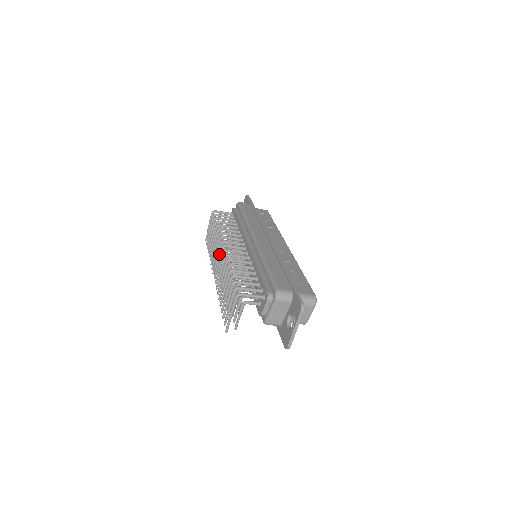
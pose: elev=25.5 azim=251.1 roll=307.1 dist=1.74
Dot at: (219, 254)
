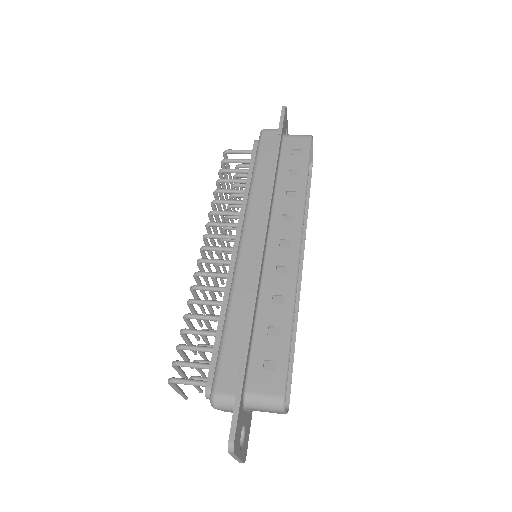
Dot at: occluded
